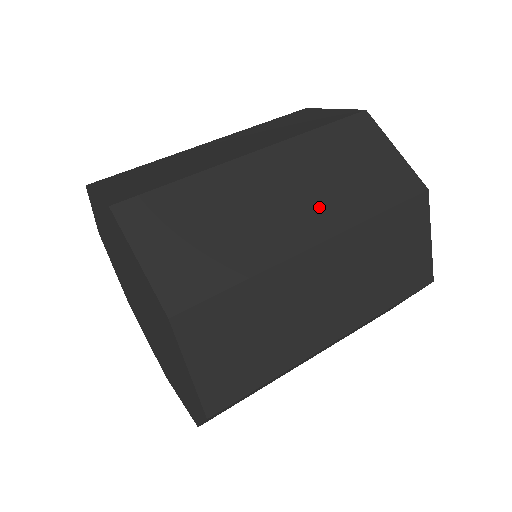
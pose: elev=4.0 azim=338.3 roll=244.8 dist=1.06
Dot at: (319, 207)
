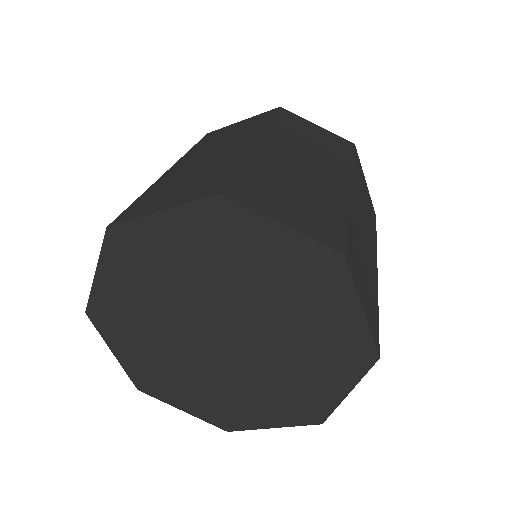
Dot at: (326, 164)
